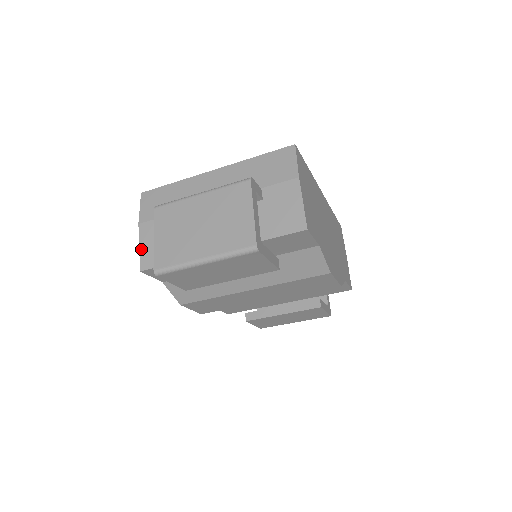
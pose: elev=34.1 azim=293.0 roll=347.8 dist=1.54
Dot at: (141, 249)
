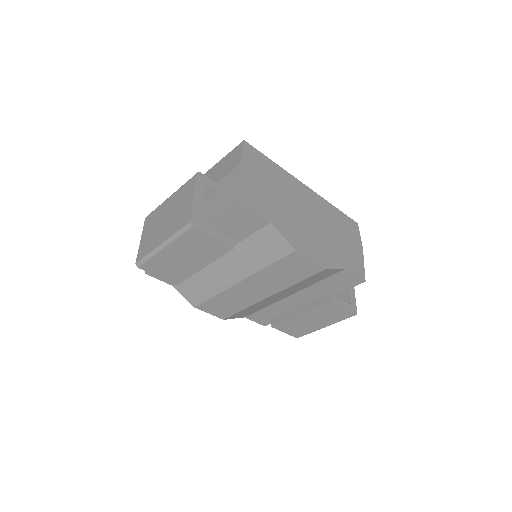
Dot at: occluded
